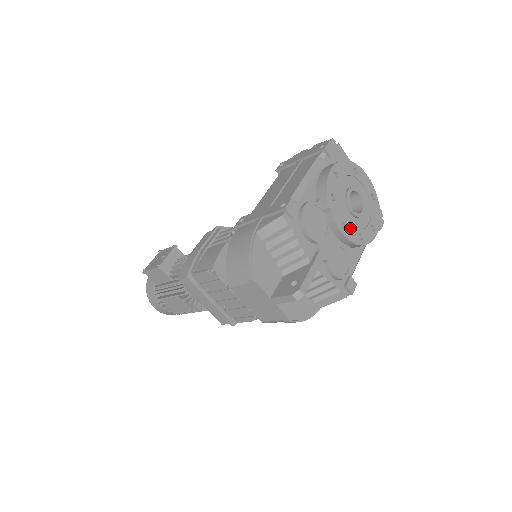
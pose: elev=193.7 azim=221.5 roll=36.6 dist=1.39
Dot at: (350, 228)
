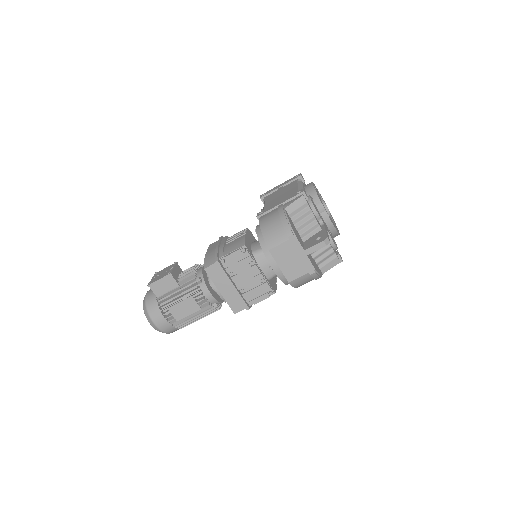
Dot at: occluded
